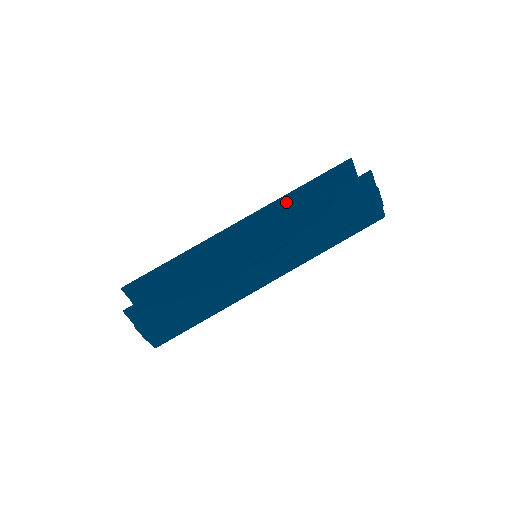
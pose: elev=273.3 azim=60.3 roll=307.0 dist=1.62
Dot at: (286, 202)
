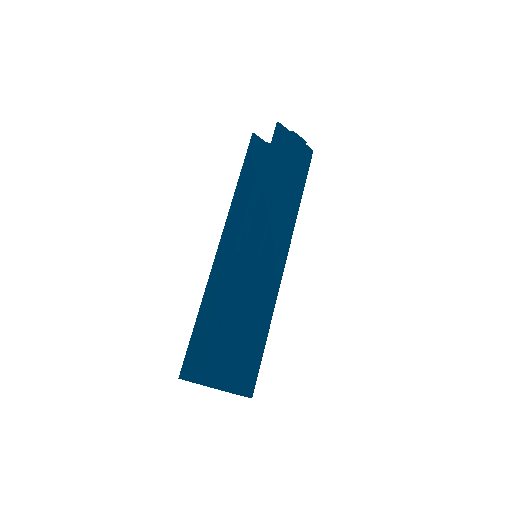
Dot at: (239, 200)
